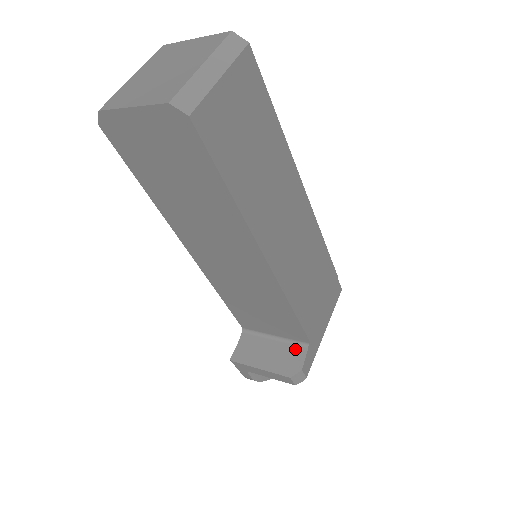
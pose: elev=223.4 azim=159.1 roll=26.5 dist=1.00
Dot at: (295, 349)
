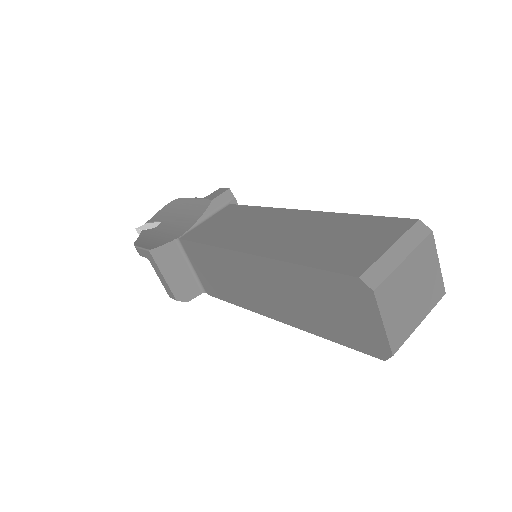
Dot at: (196, 287)
